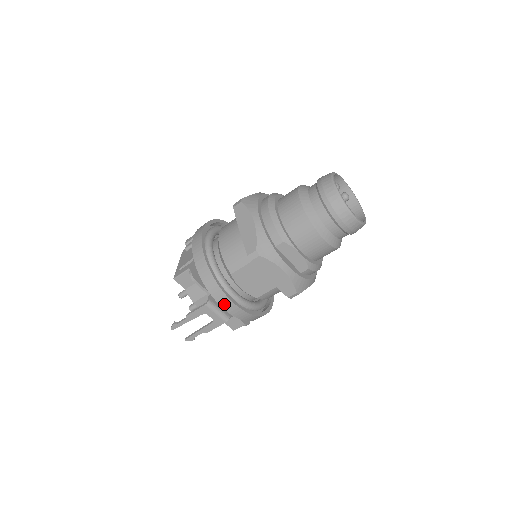
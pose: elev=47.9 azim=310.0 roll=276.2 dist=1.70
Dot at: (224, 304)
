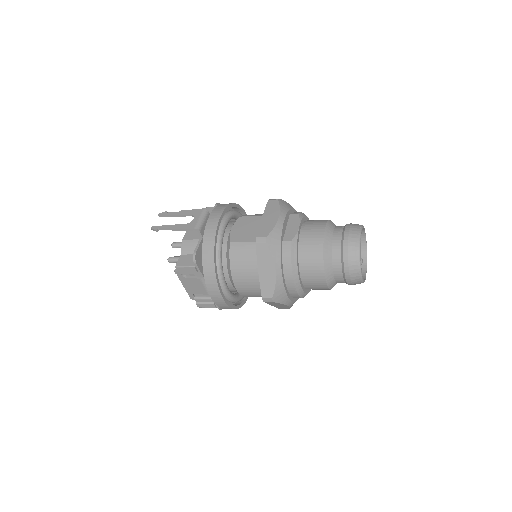
Dot at: occluded
